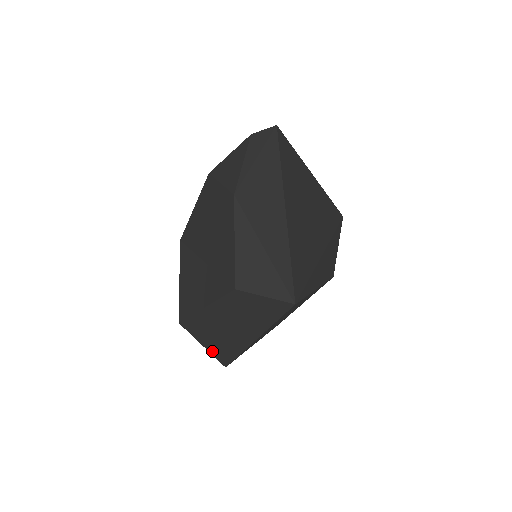
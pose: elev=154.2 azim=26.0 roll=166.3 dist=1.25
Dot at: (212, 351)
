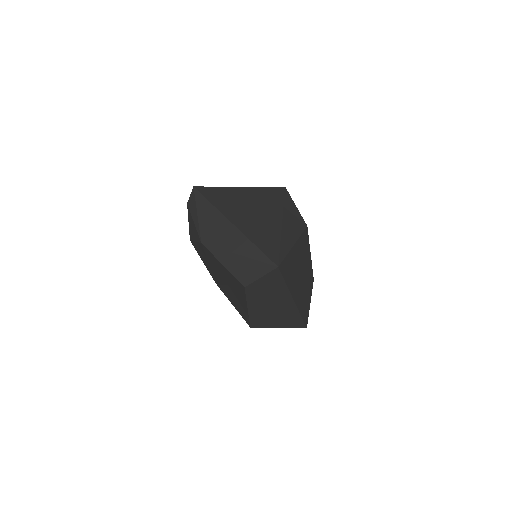
Dot at: (287, 326)
